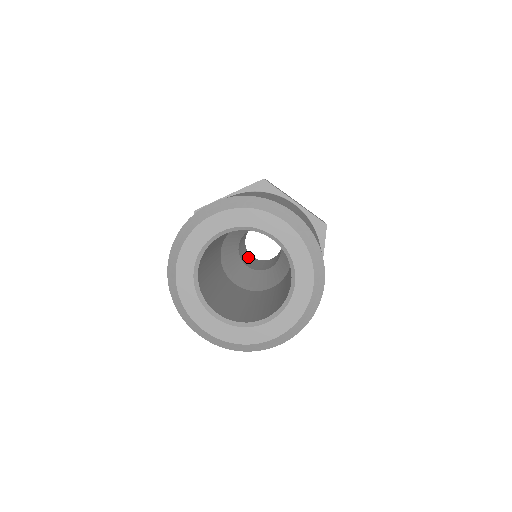
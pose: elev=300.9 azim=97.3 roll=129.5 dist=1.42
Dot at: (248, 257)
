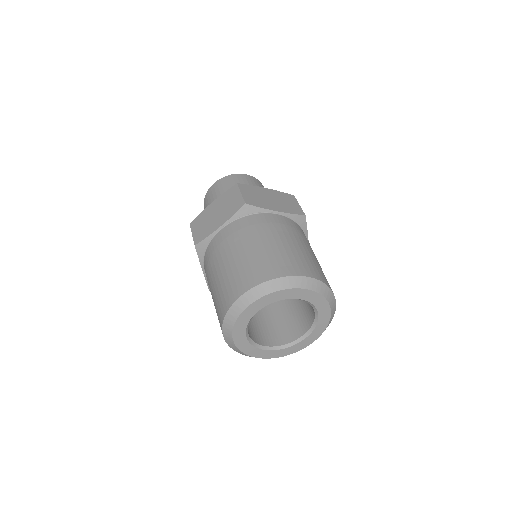
Dot at: occluded
